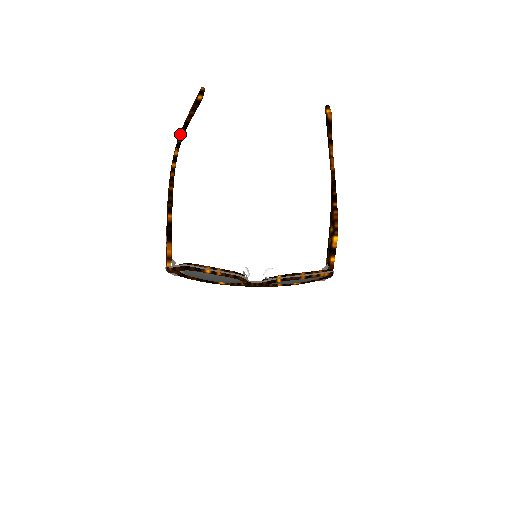
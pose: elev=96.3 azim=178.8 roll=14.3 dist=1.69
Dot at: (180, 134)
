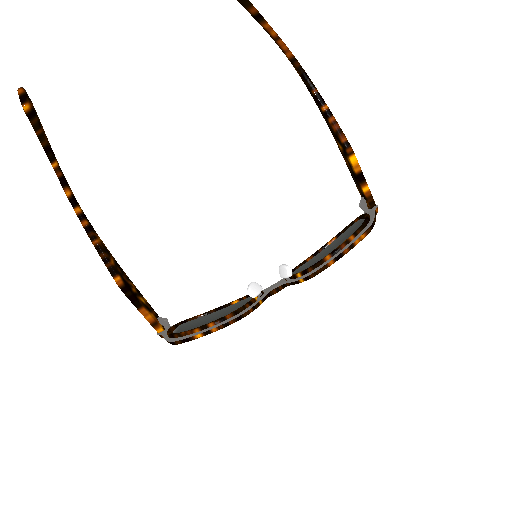
Dot at: occluded
